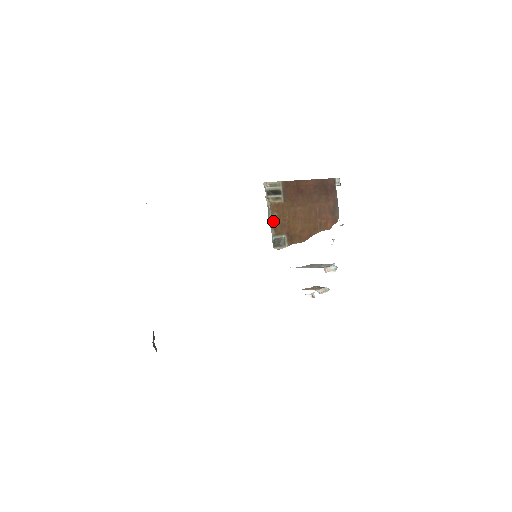
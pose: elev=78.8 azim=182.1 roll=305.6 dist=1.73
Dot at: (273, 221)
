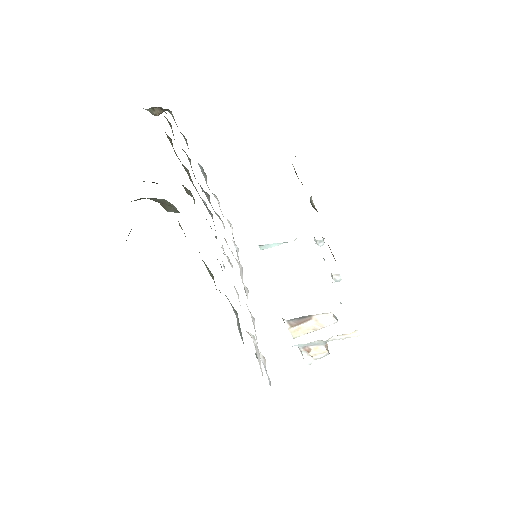
Dot at: occluded
